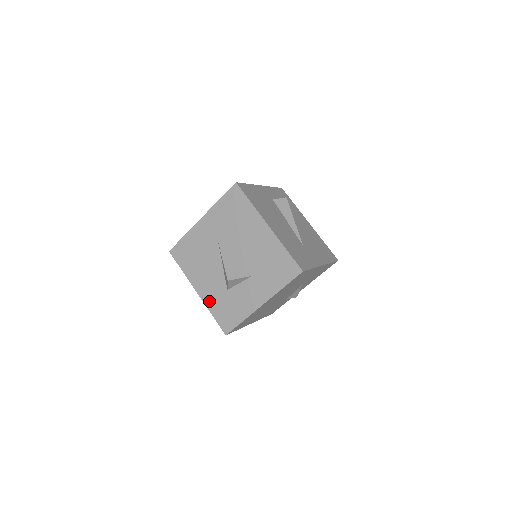
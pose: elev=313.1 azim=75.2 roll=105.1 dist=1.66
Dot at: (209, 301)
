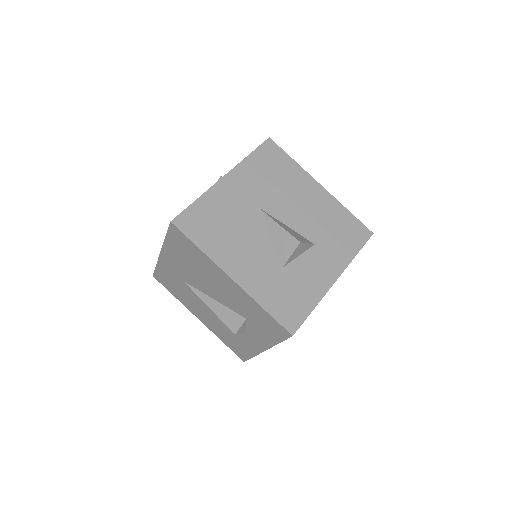
Dot at: (256, 288)
